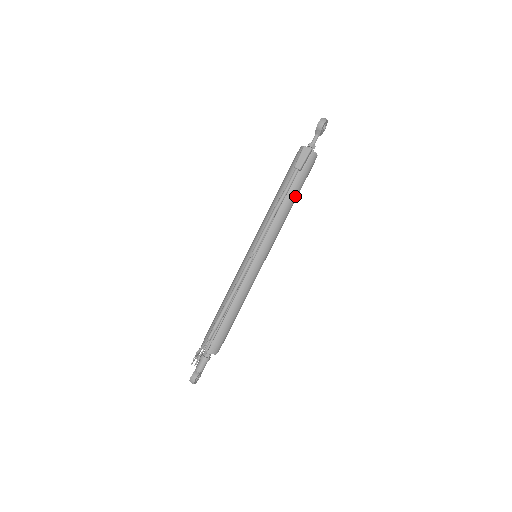
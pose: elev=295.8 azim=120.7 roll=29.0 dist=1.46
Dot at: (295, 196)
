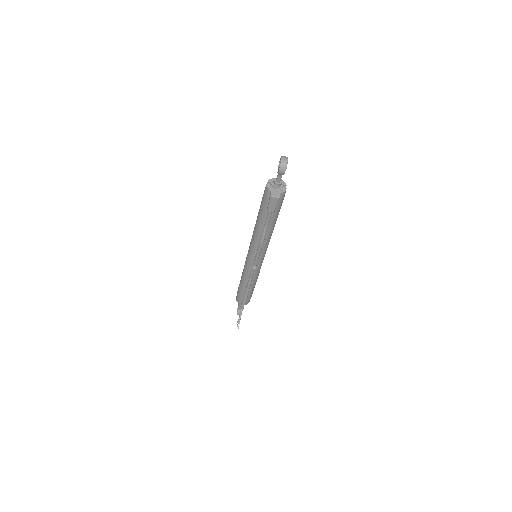
Dot at: (275, 221)
